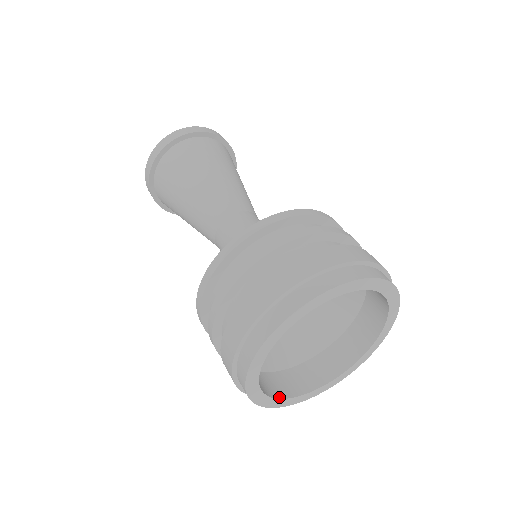
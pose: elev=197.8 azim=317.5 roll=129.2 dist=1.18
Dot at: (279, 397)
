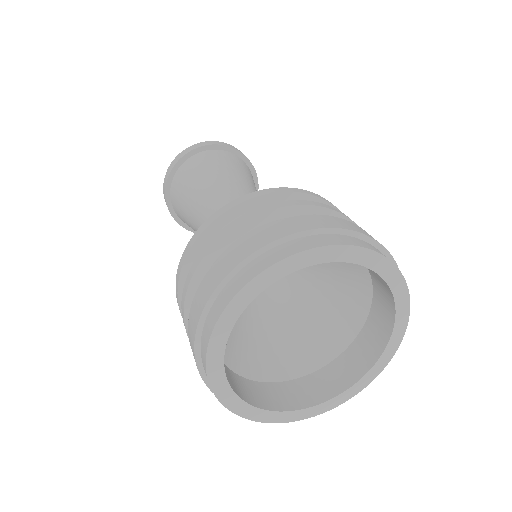
Dot at: (252, 404)
